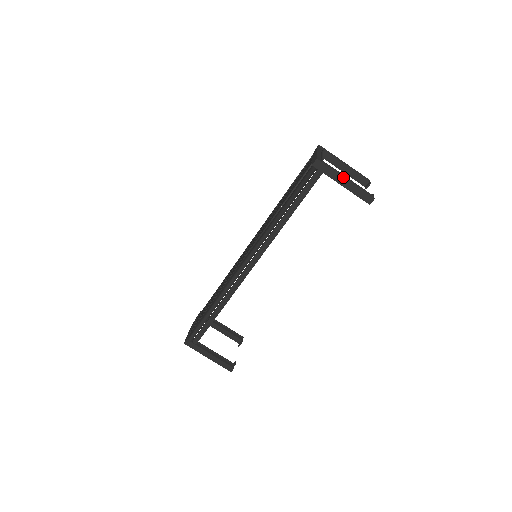
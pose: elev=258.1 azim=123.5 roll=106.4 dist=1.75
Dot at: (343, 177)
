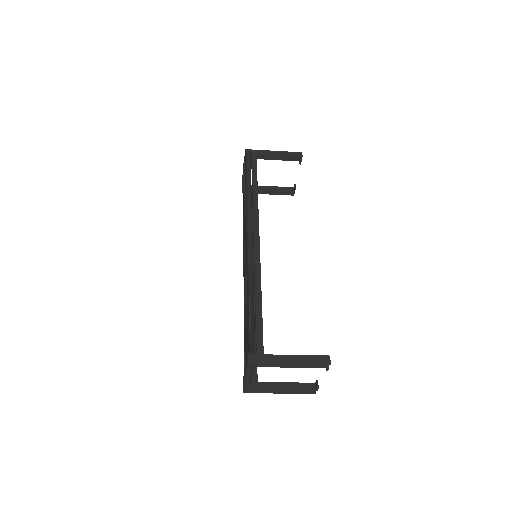
Dot at: (276, 393)
